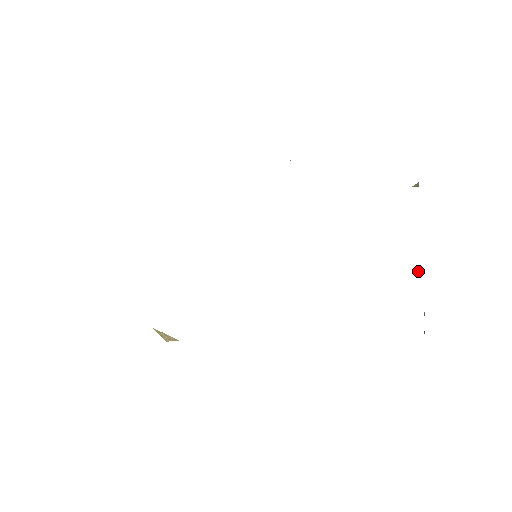
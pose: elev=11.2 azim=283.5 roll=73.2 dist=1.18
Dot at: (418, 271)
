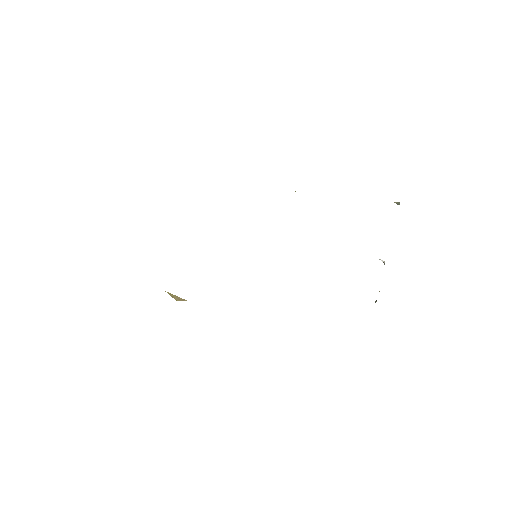
Dot at: (382, 261)
